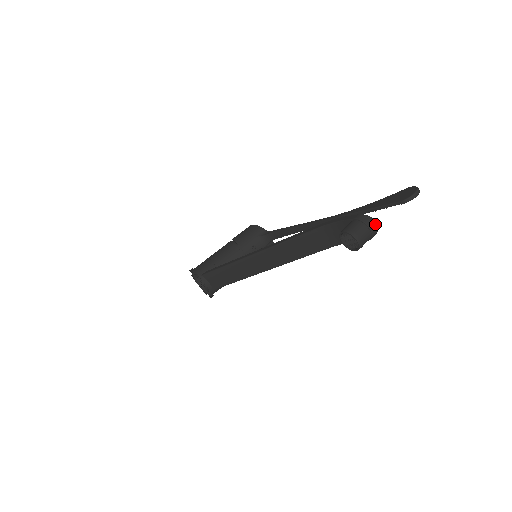
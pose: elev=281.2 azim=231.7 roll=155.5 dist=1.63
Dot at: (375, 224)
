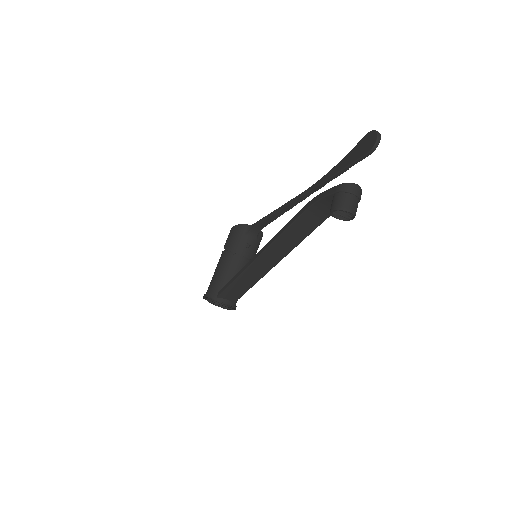
Dot at: (357, 187)
